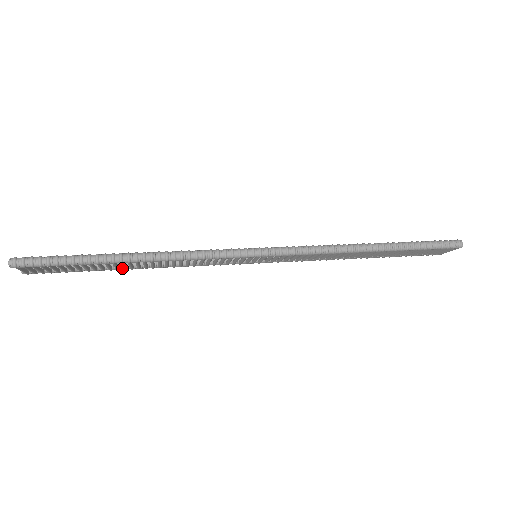
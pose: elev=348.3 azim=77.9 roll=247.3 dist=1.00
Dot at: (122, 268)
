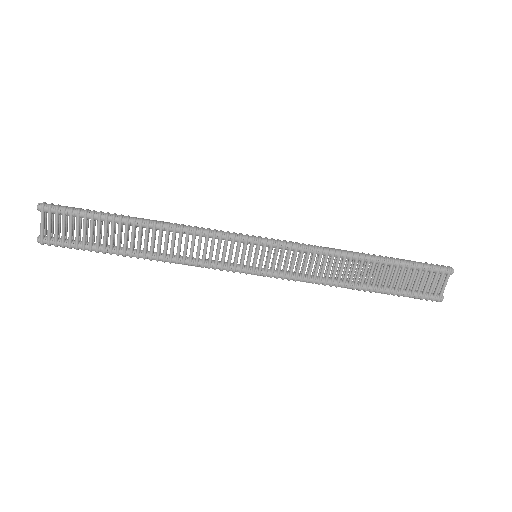
Dot at: (129, 251)
